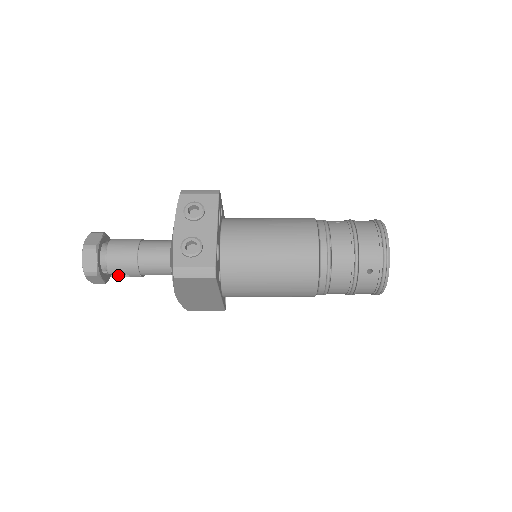
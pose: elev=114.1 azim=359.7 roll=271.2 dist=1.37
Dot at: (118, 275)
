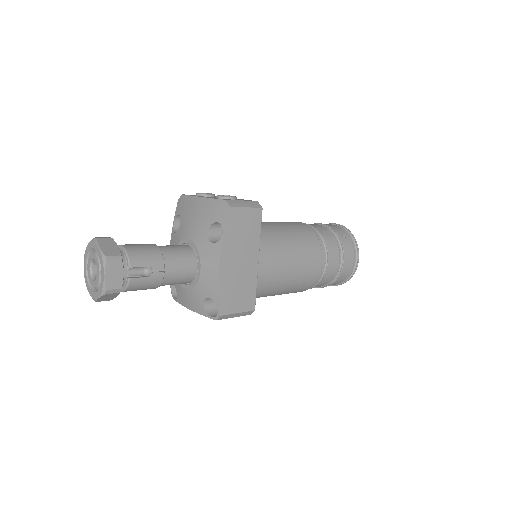
Dot at: (136, 277)
